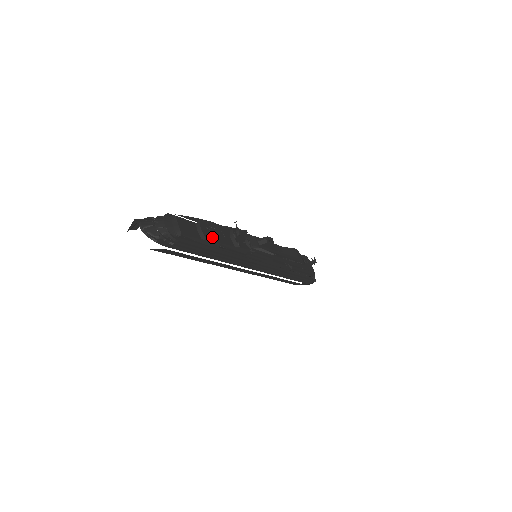
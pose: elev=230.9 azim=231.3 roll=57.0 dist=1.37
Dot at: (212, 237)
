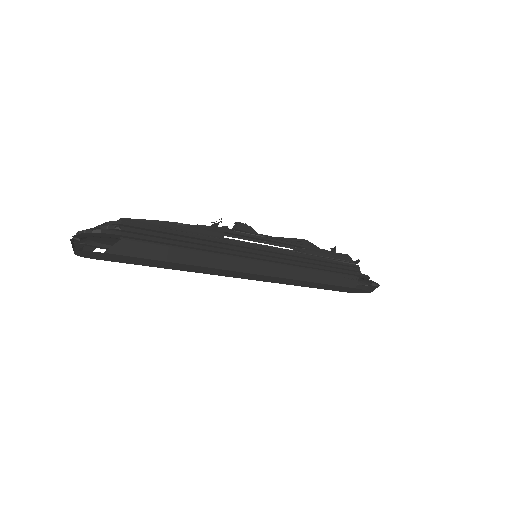
Dot at: occluded
